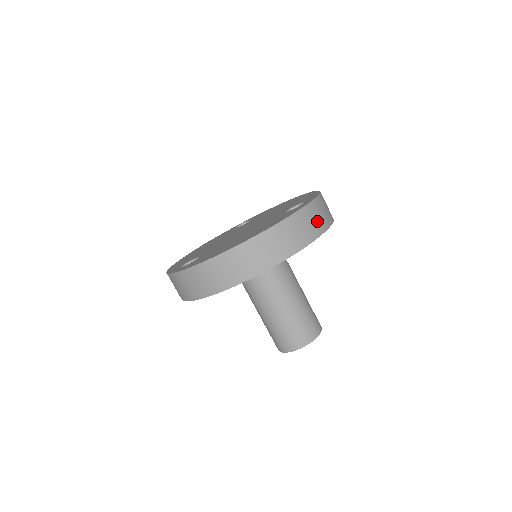
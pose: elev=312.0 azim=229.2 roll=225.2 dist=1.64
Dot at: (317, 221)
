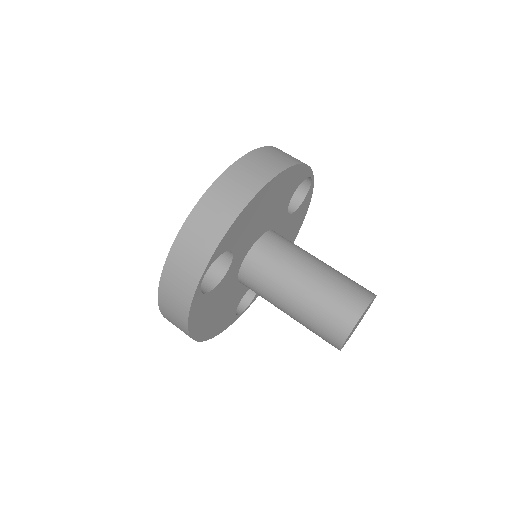
Dot at: occluded
